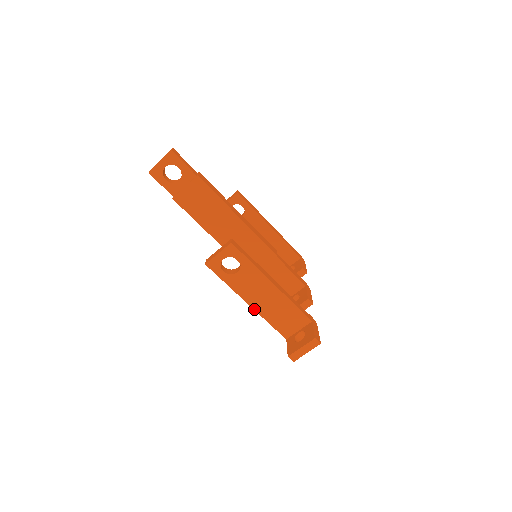
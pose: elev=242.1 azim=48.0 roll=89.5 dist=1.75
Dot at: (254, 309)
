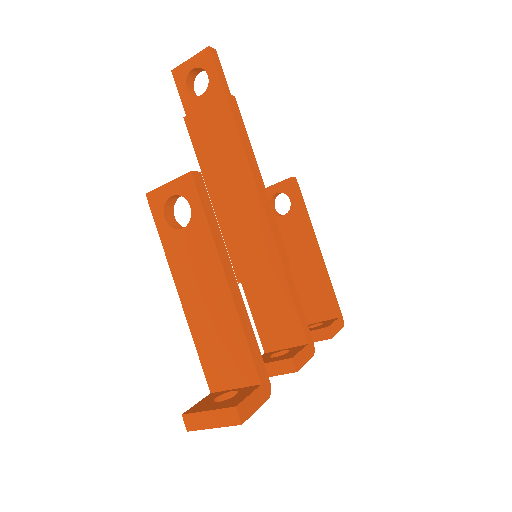
Dot at: (184, 308)
